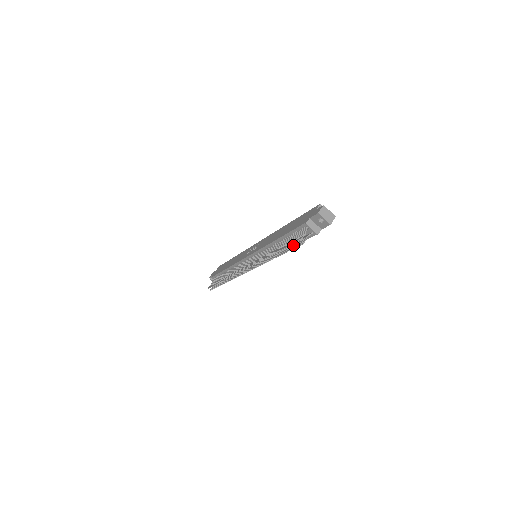
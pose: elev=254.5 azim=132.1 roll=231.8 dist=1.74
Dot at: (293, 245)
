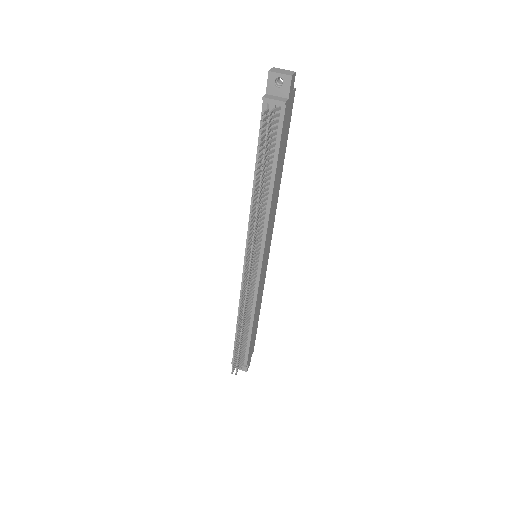
Dot at: occluded
